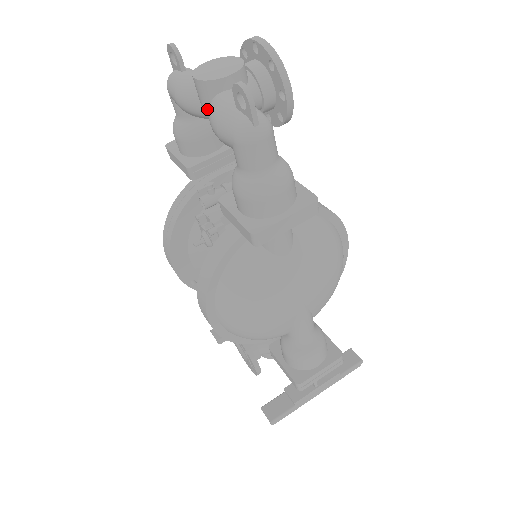
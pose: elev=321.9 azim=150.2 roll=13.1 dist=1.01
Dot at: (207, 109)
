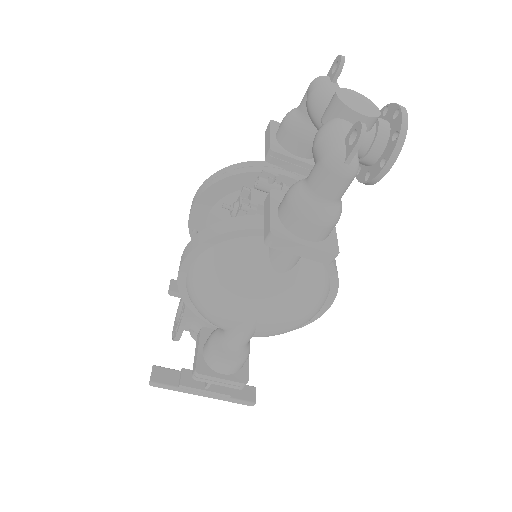
Dot at: (324, 122)
